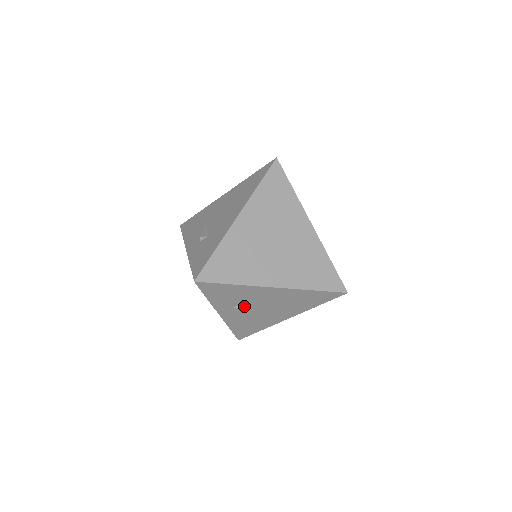
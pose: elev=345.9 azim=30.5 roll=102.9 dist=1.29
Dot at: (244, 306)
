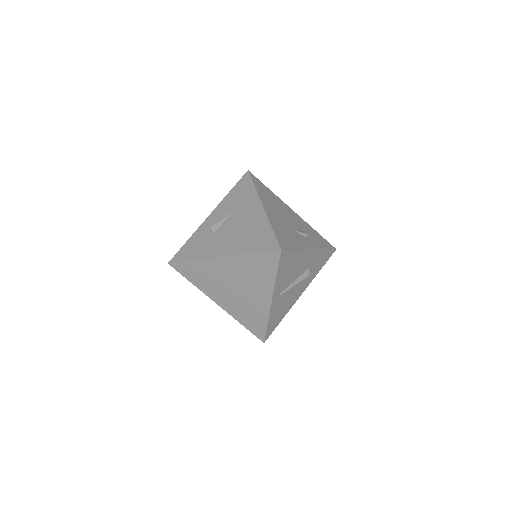
Dot at: occluded
